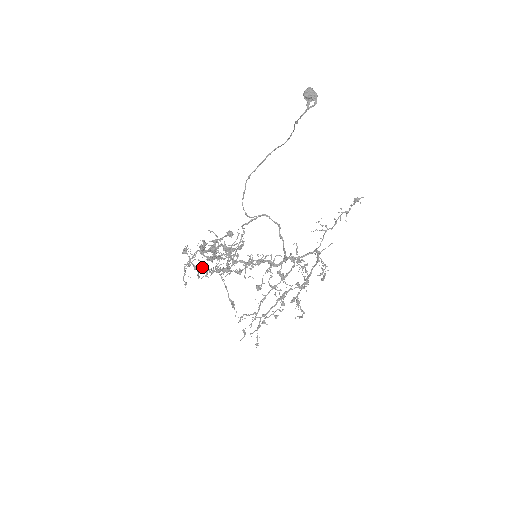
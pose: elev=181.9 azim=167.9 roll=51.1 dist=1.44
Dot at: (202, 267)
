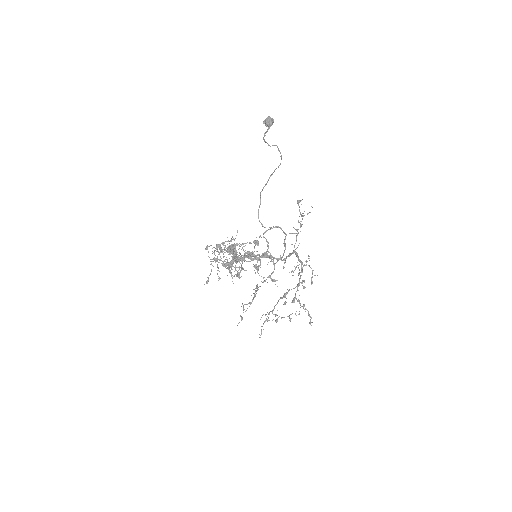
Dot at: (227, 265)
